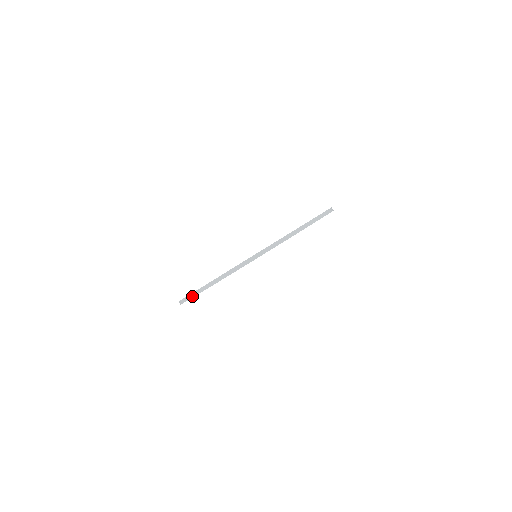
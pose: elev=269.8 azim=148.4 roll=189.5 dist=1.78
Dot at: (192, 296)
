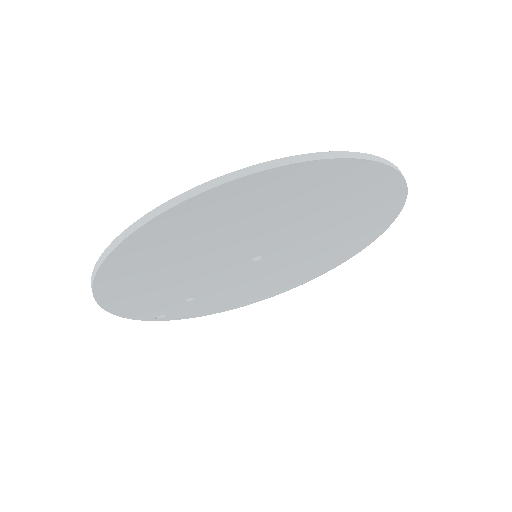
Dot at: (115, 313)
